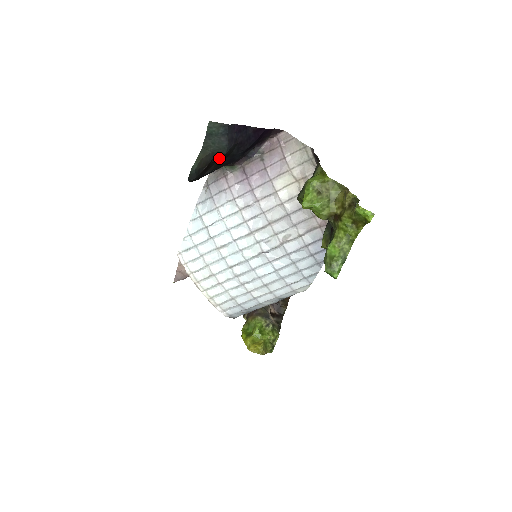
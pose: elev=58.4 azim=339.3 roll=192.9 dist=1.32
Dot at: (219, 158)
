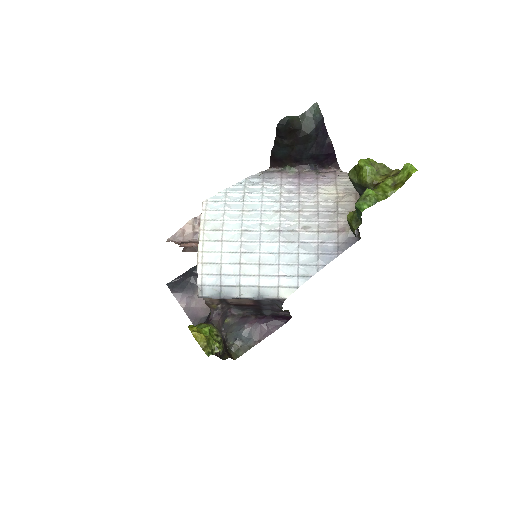
Dot at: (301, 135)
